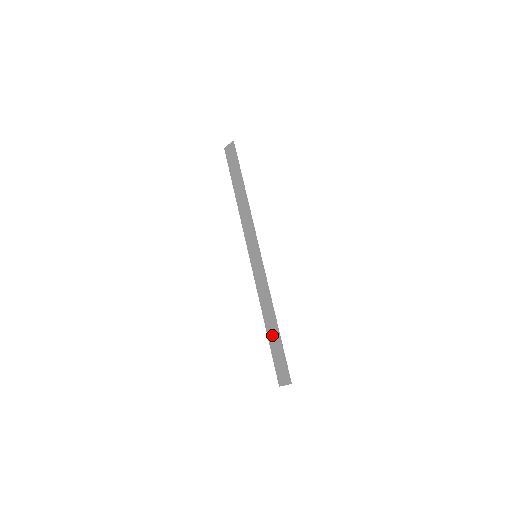
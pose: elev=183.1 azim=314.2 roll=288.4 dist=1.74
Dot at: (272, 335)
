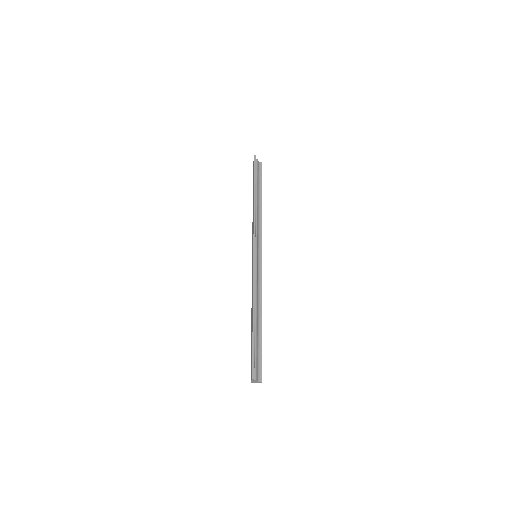
Dot at: (251, 330)
